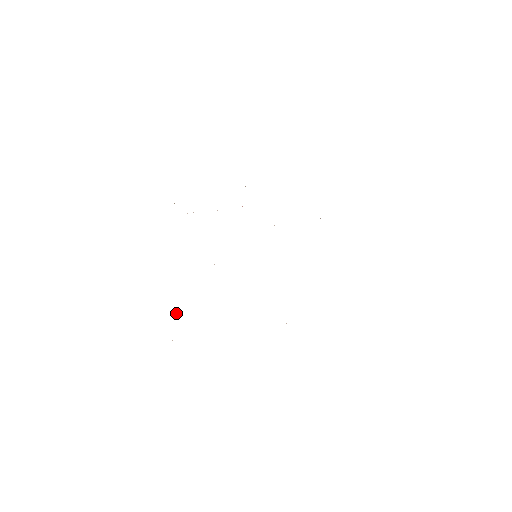
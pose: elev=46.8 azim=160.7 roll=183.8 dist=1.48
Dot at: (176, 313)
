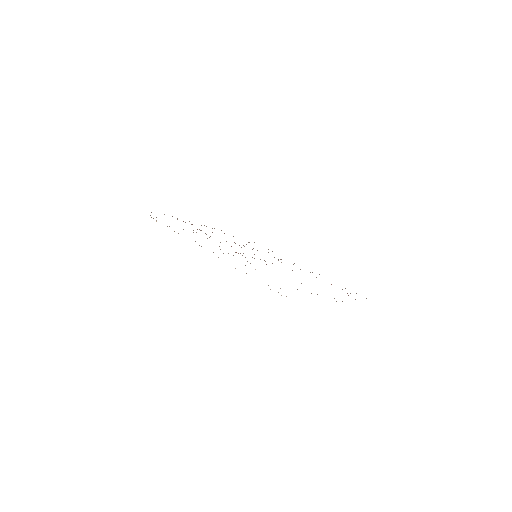
Dot at: occluded
